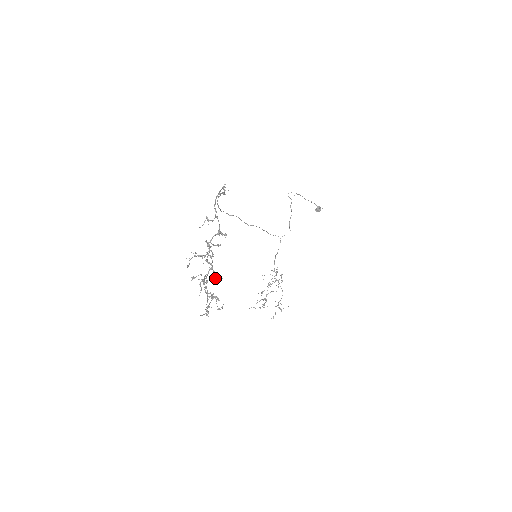
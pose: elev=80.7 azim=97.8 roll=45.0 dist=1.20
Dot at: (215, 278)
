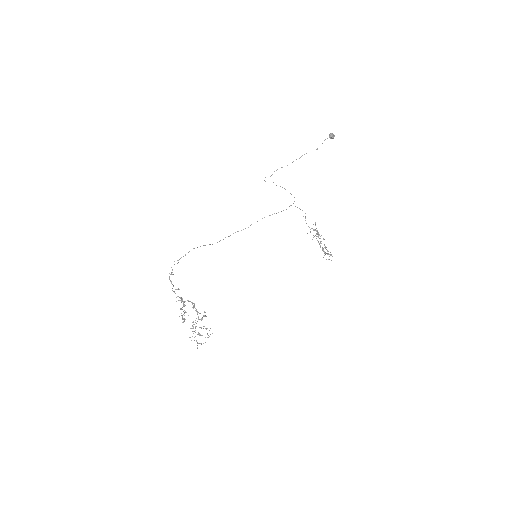
Dot at: (205, 315)
